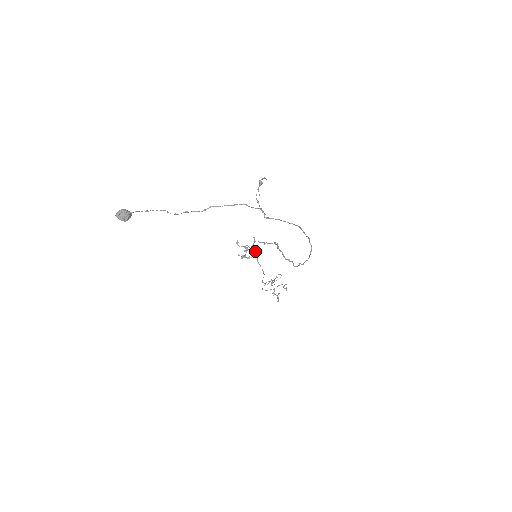
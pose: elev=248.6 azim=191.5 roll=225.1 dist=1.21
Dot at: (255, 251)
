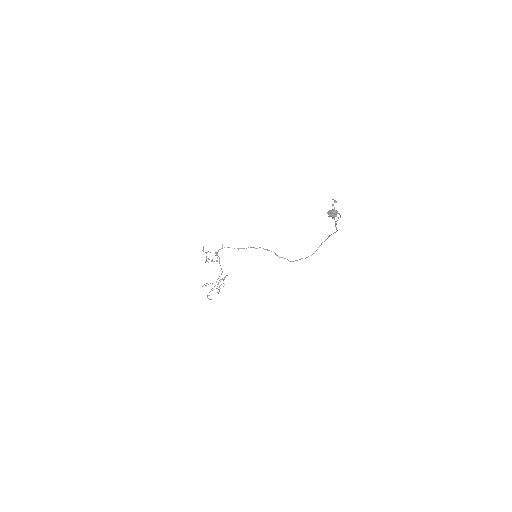
Dot at: occluded
